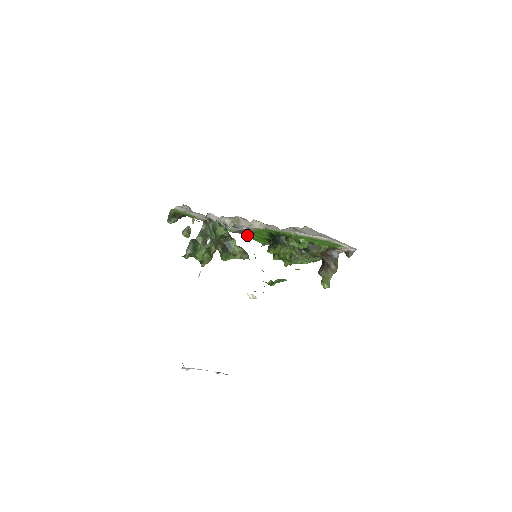
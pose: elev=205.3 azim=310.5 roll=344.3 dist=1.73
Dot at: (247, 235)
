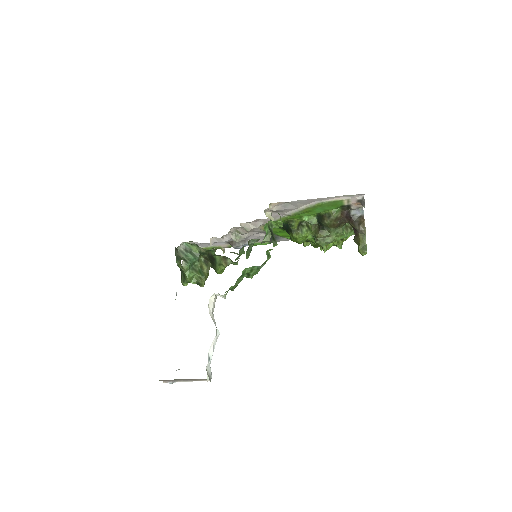
Dot at: (284, 240)
